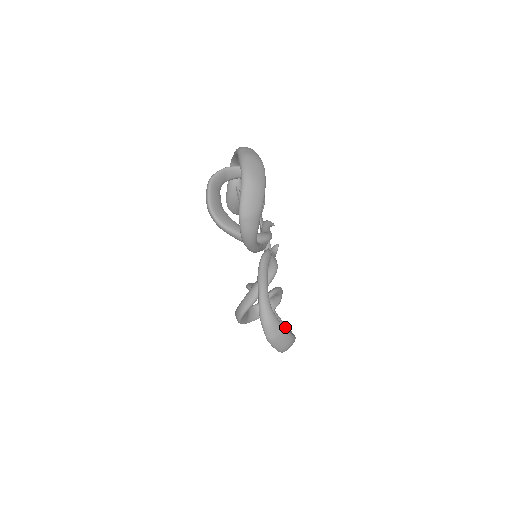
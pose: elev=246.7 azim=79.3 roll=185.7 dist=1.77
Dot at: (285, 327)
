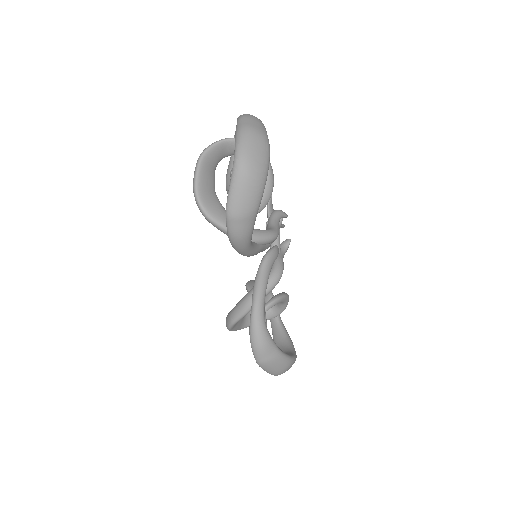
Dot at: (287, 340)
